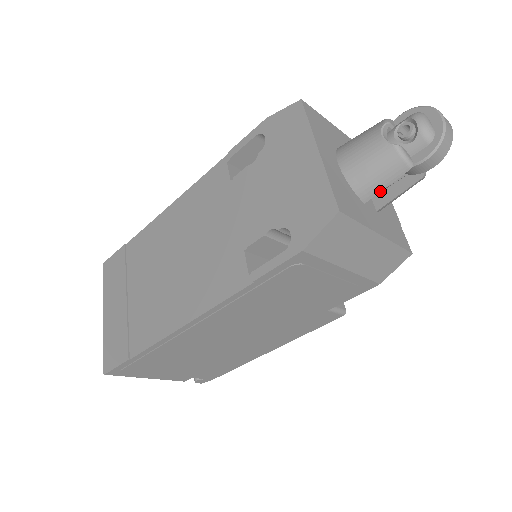
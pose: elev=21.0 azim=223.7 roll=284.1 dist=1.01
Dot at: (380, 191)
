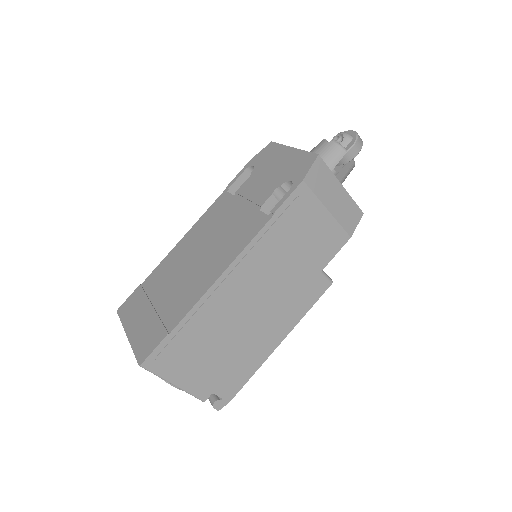
Dot at: occluded
